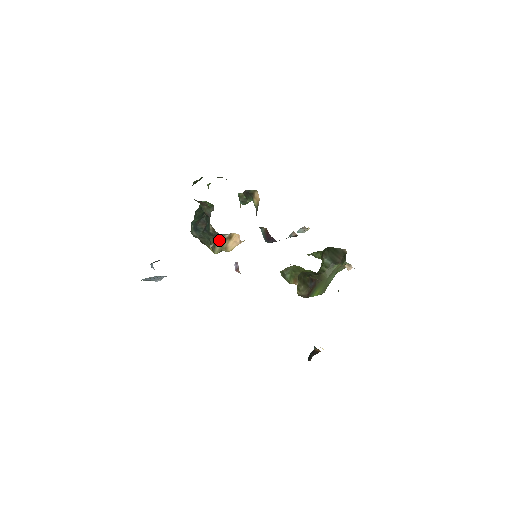
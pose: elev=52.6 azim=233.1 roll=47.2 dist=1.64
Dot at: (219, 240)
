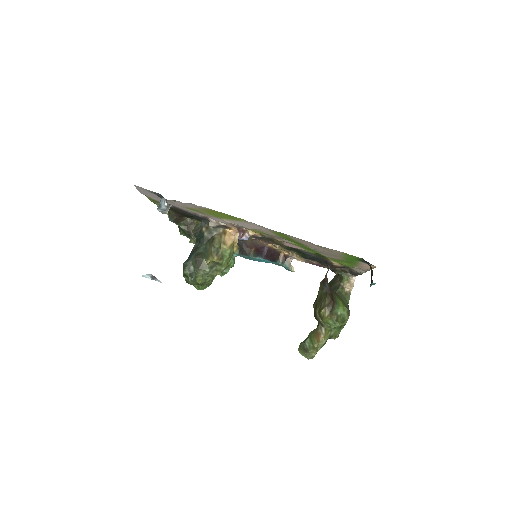
Dot at: (215, 236)
